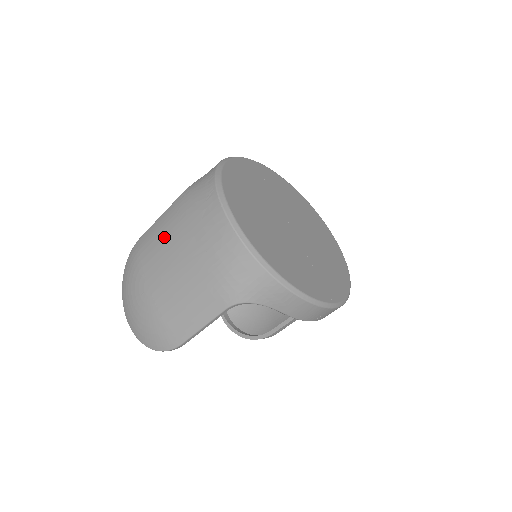
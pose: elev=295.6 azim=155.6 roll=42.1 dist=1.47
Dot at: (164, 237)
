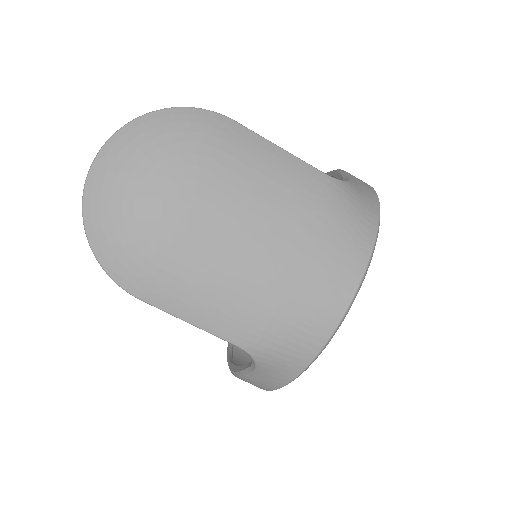
Dot at: (274, 193)
